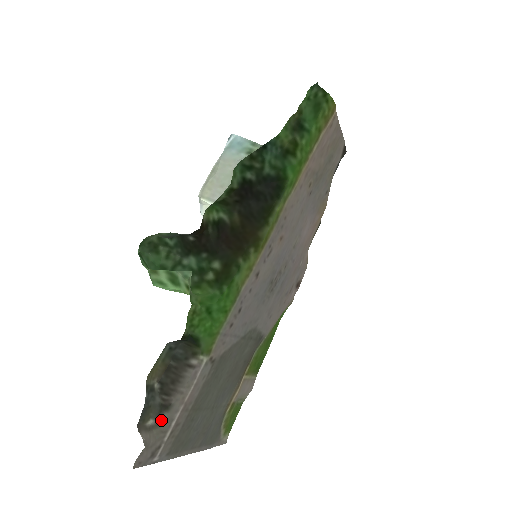
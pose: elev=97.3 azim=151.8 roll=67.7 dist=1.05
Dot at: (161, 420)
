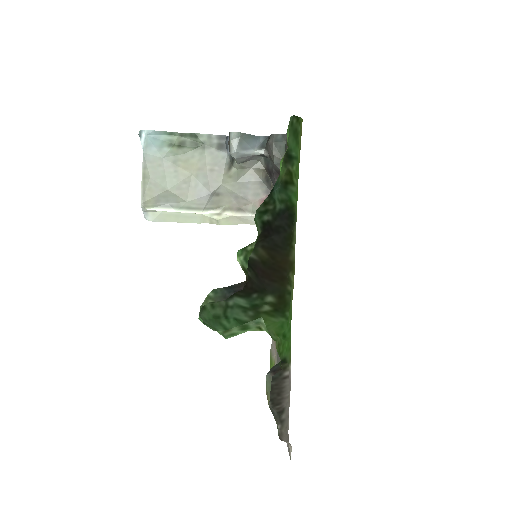
Dot at: (283, 421)
